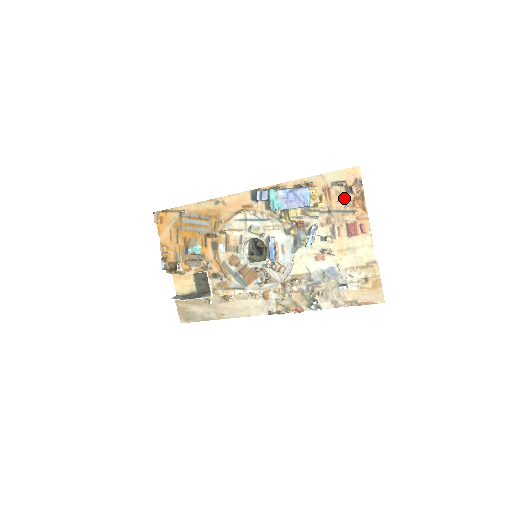
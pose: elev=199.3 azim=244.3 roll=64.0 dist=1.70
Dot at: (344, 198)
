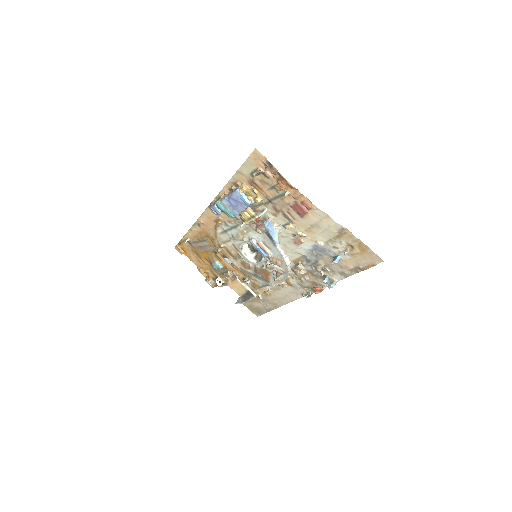
Dot at: (270, 184)
